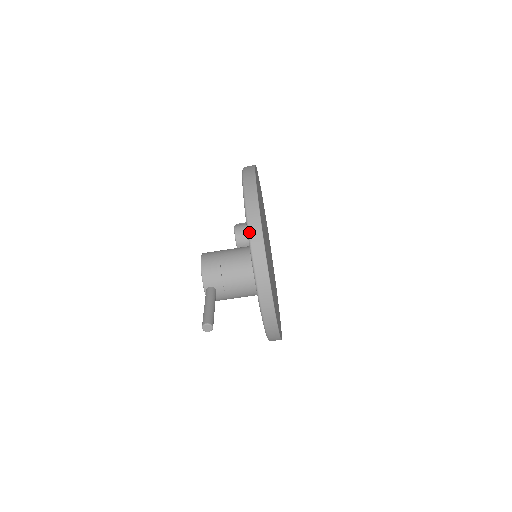
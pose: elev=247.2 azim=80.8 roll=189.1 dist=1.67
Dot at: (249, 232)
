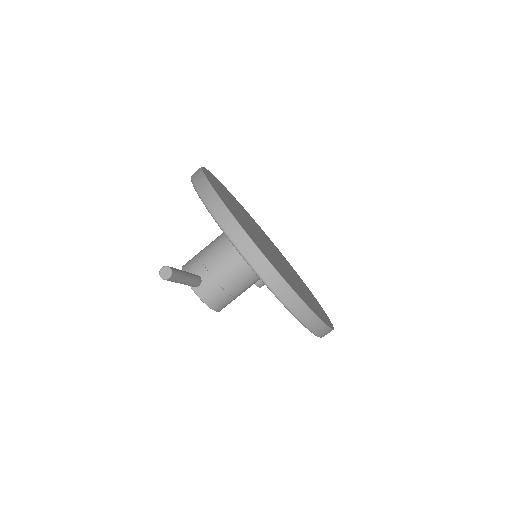
Dot at: (192, 181)
